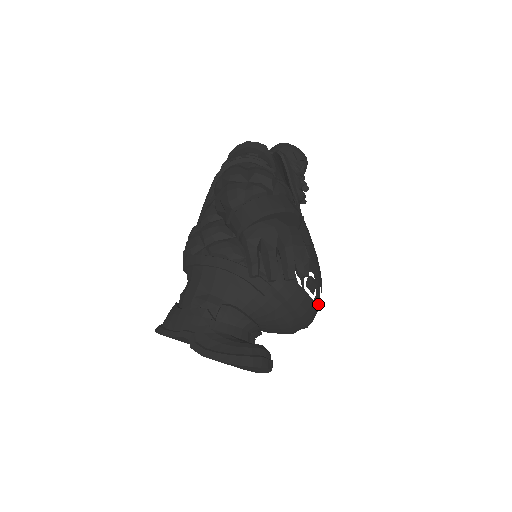
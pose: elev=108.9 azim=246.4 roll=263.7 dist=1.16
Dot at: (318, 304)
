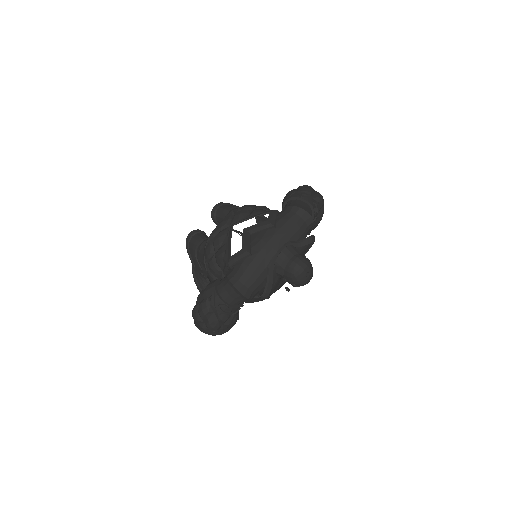
Dot at: occluded
